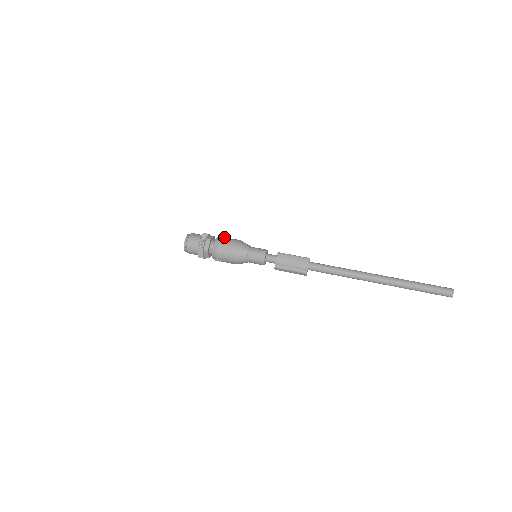
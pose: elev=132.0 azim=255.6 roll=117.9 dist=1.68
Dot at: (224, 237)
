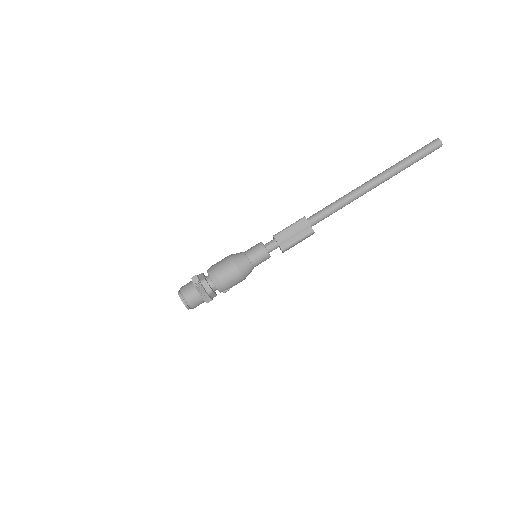
Dot at: (213, 266)
